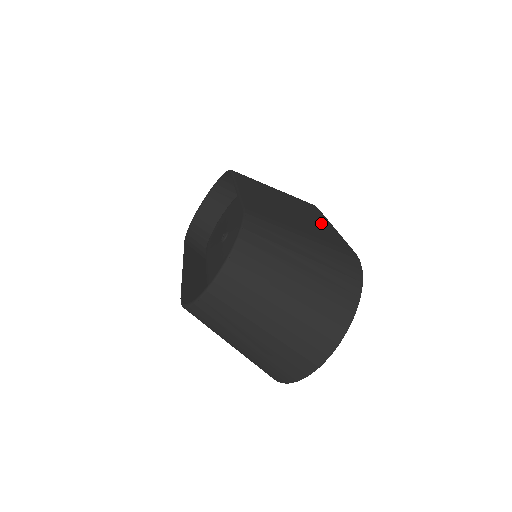
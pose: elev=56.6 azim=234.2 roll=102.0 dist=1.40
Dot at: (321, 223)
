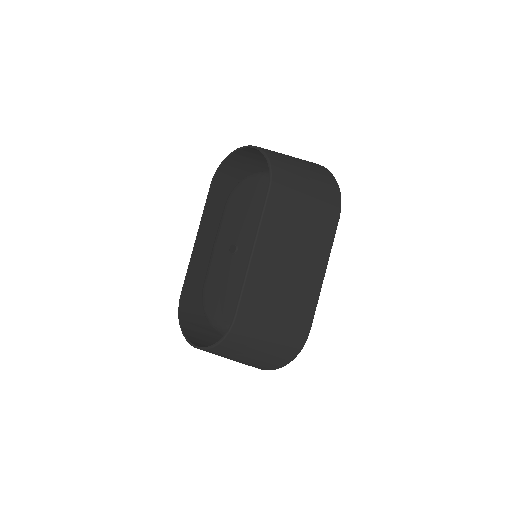
Dot at: (313, 276)
